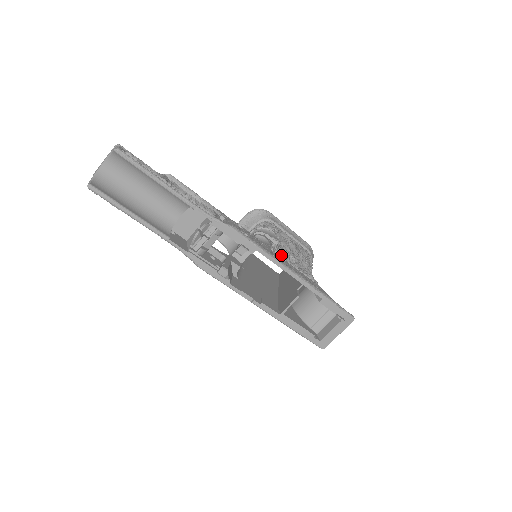
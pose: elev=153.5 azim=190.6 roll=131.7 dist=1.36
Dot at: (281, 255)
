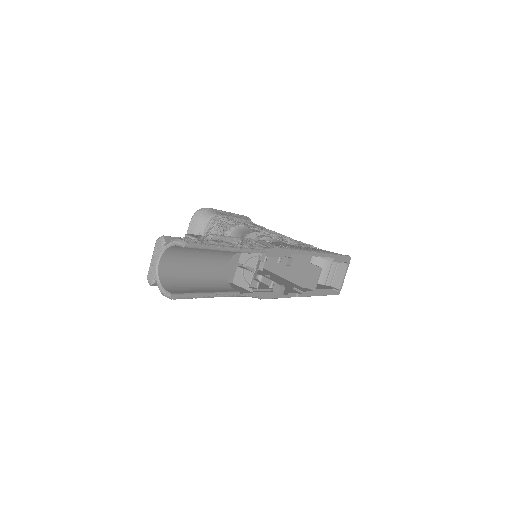
Dot at: (294, 244)
